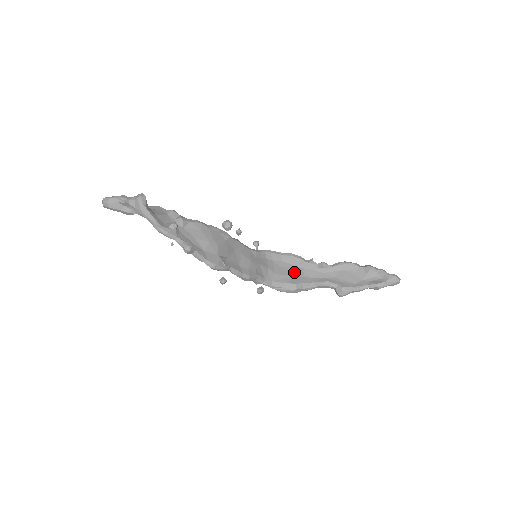
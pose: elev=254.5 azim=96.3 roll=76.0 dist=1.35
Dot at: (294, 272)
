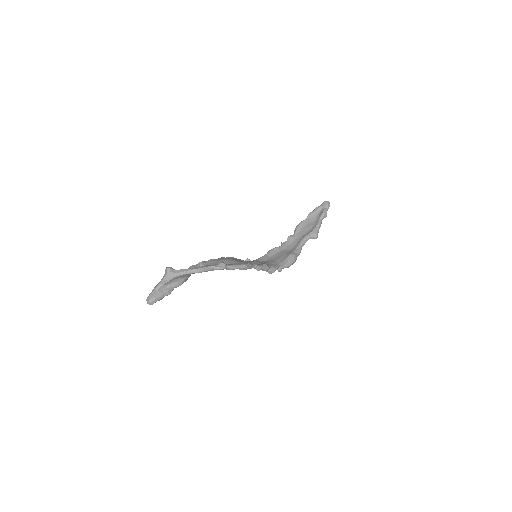
Dot at: (282, 254)
